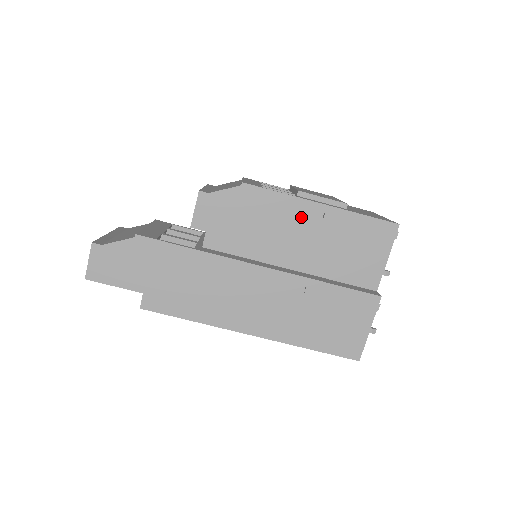
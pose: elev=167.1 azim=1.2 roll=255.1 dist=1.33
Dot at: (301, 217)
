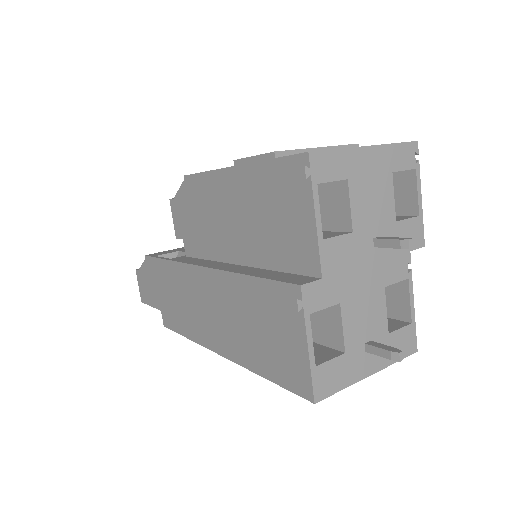
Dot at: (225, 193)
